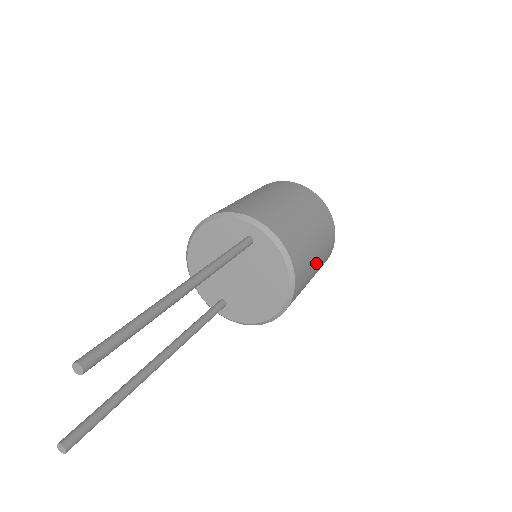
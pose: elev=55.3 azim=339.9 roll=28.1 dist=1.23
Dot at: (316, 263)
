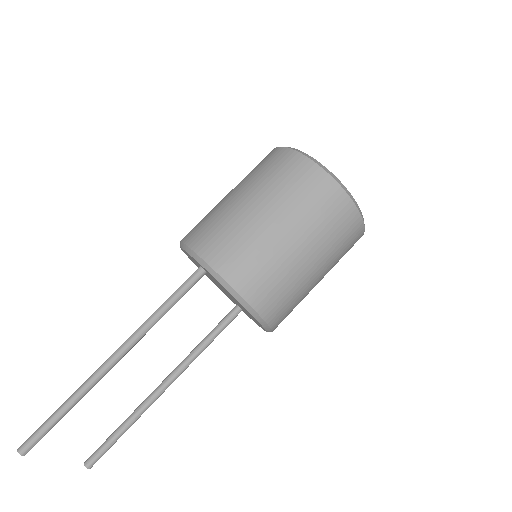
Dot at: (307, 260)
